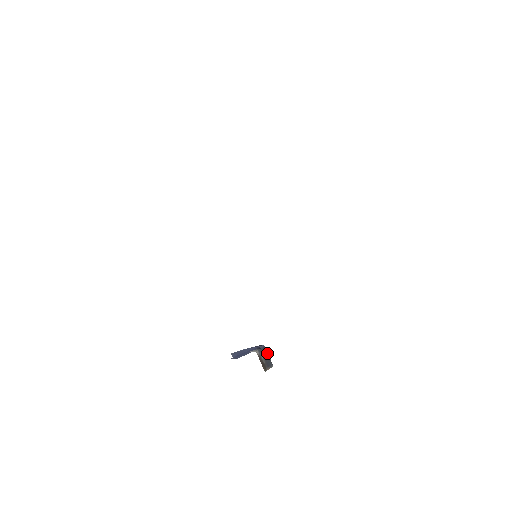
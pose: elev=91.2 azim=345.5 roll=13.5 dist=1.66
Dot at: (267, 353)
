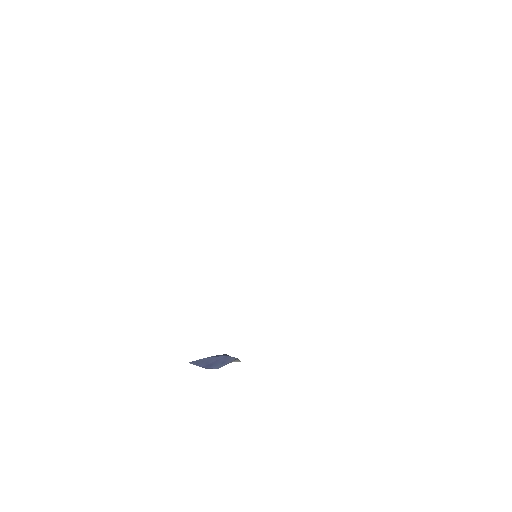
Dot at: occluded
